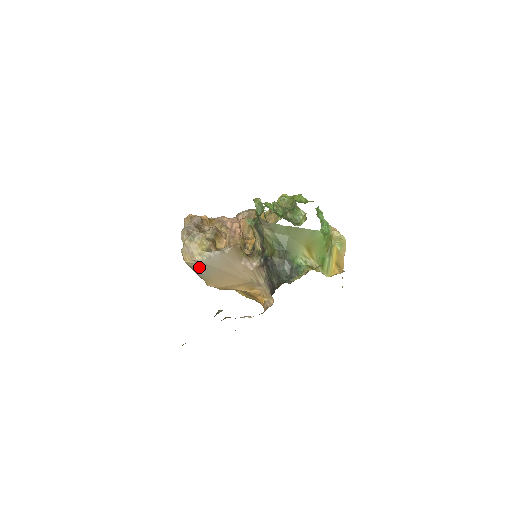
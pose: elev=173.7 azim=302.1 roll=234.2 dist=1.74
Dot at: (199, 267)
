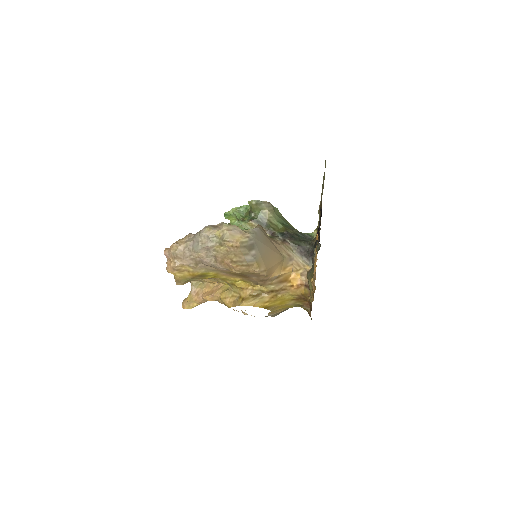
Dot at: (251, 245)
